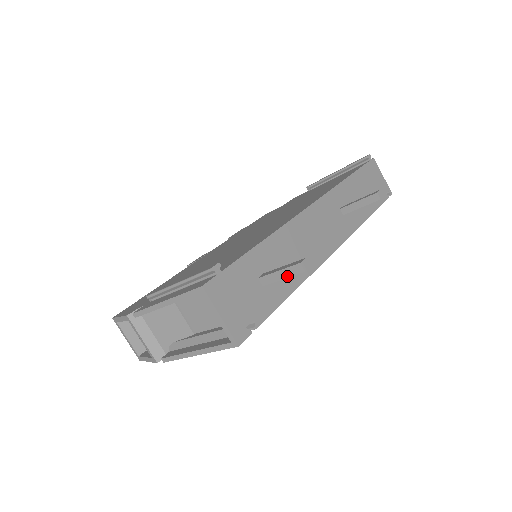
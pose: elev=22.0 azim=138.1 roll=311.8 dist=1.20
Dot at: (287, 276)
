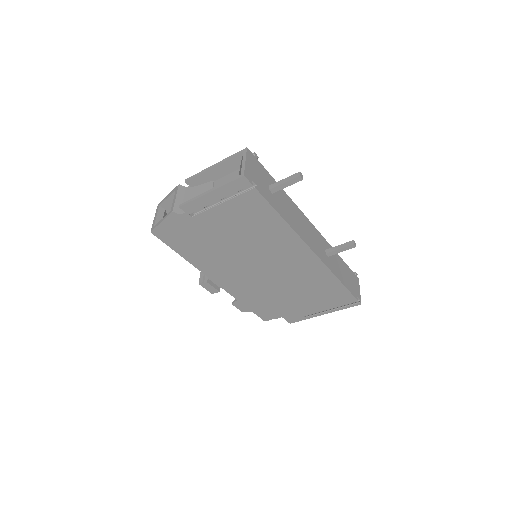
Dot at: (288, 180)
